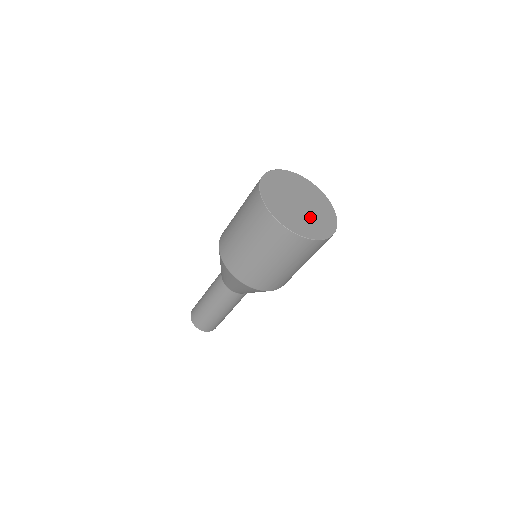
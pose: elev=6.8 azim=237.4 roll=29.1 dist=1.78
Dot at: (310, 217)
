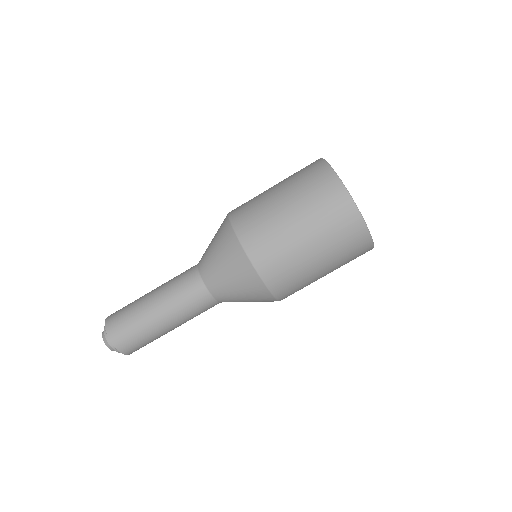
Dot at: occluded
